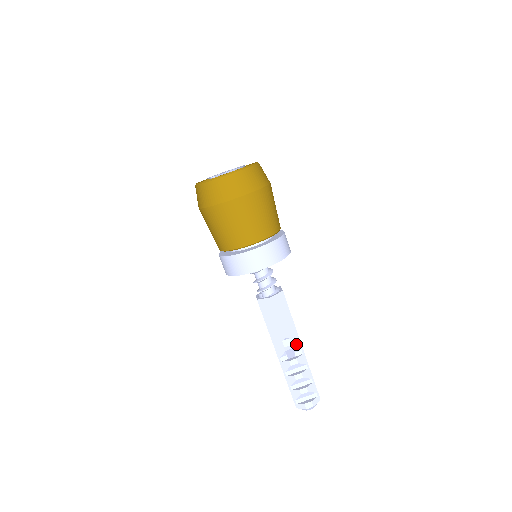
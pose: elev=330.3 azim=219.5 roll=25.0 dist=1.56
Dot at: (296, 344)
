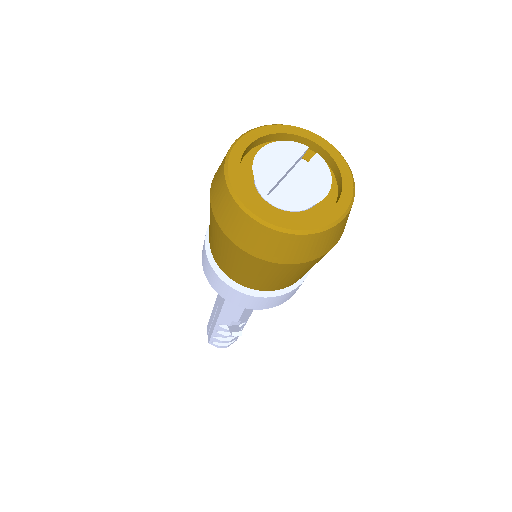
Dot at: (244, 320)
